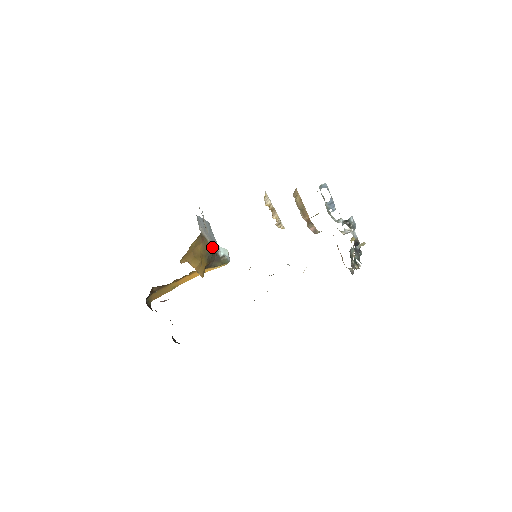
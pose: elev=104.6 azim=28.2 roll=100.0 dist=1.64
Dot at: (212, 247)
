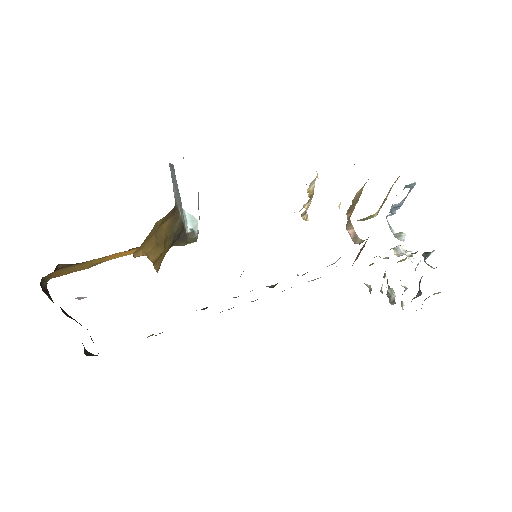
Dot at: (182, 221)
